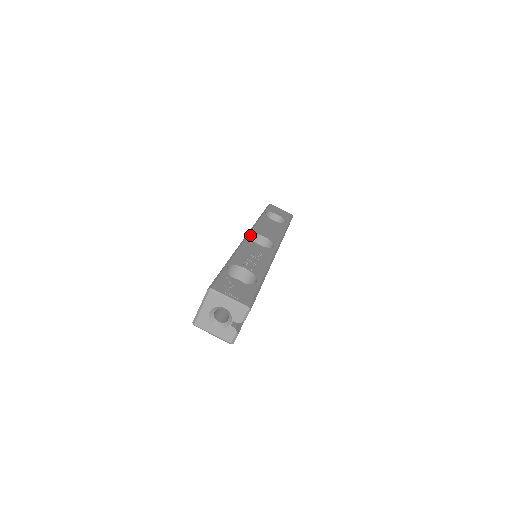
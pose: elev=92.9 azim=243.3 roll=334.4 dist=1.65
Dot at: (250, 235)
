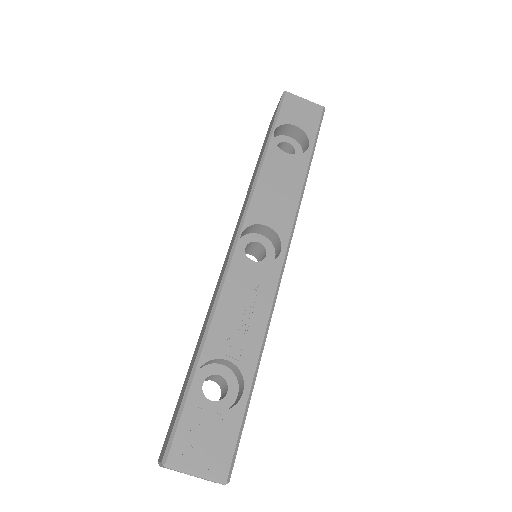
Dot at: (242, 231)
